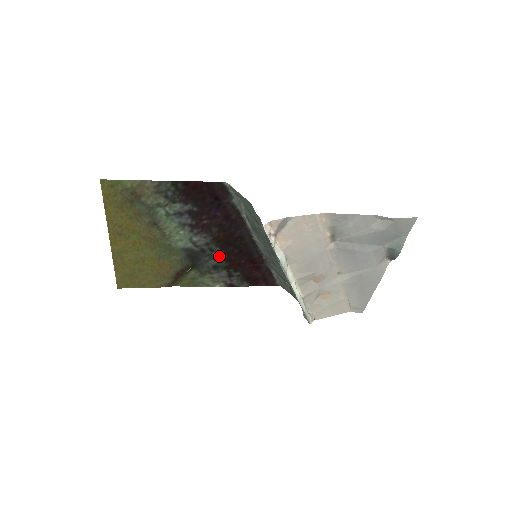
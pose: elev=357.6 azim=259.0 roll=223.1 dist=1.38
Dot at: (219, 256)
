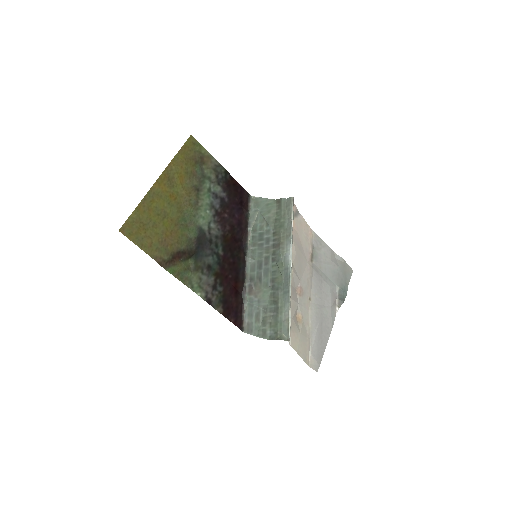
Dot at: (218, 257)
